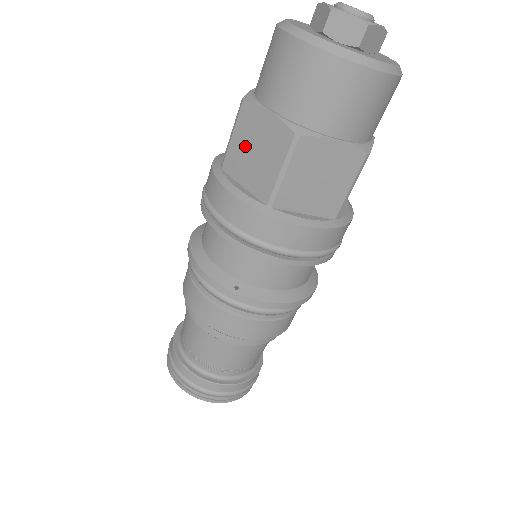
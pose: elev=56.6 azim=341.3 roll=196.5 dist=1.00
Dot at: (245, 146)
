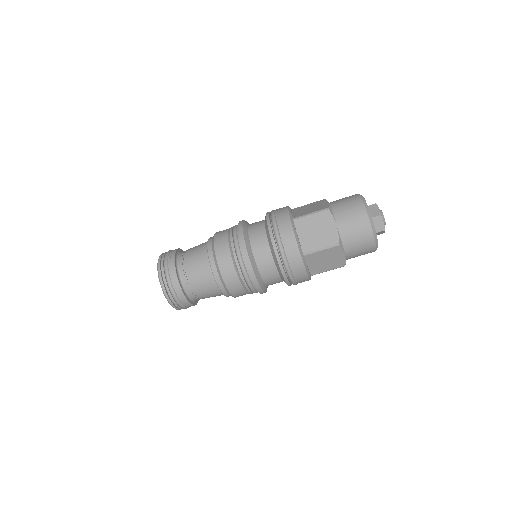
Dot at: (314, 224)
